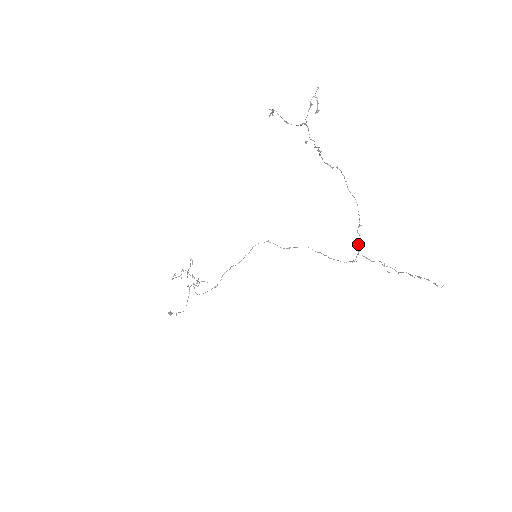
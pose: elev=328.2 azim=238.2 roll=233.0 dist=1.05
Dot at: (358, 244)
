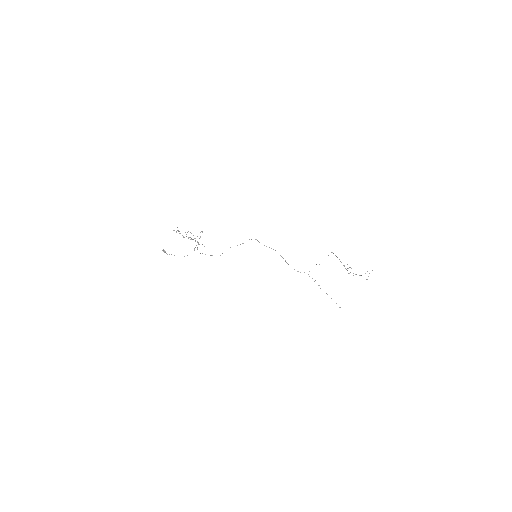
Dot at: occluded
